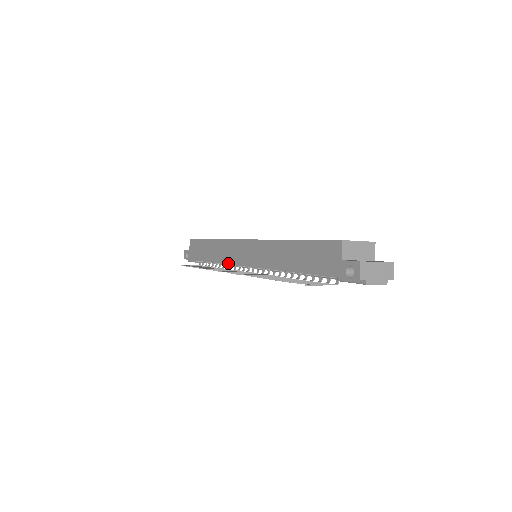
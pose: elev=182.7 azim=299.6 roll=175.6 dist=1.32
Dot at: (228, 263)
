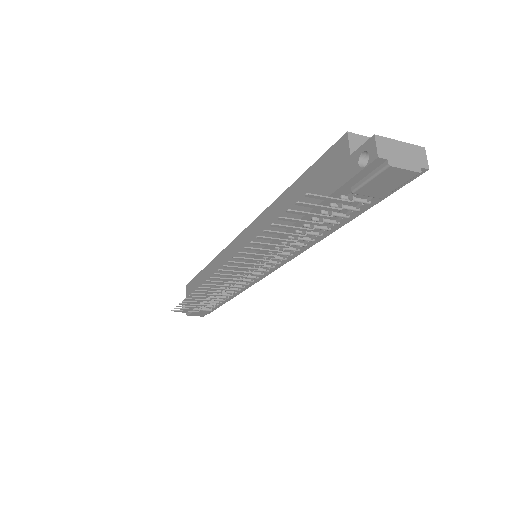
Dot at: (224, 277)
